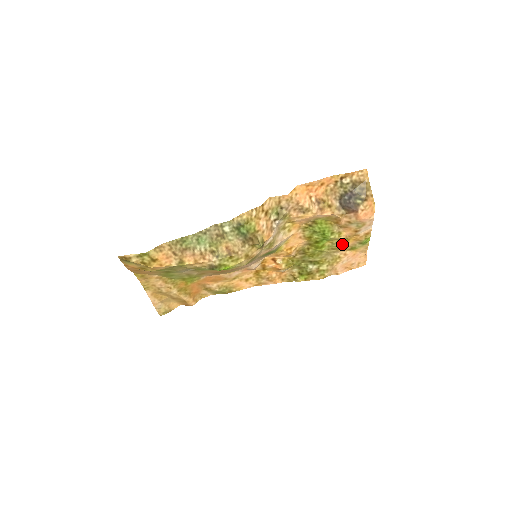
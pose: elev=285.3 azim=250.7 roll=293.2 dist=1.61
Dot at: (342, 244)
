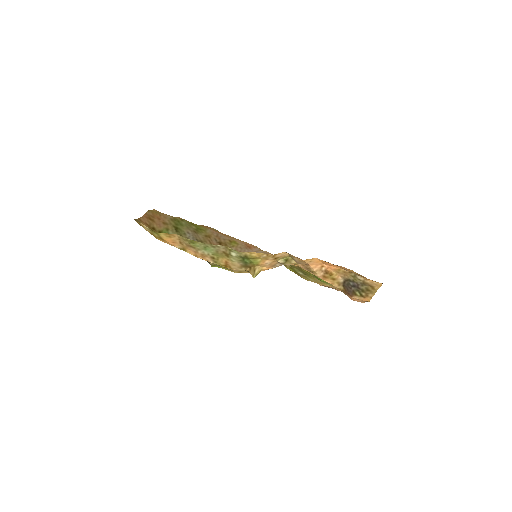
Dot at: occluded
